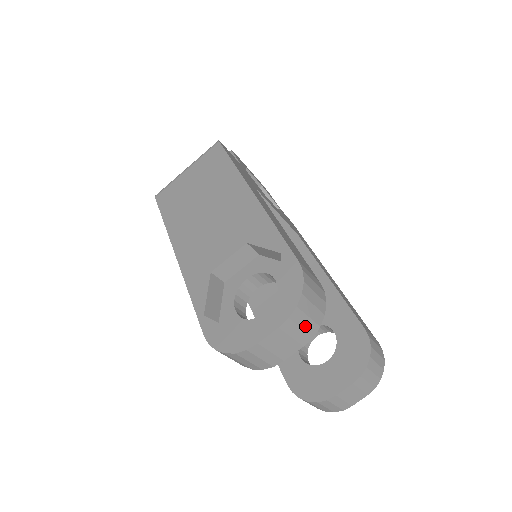
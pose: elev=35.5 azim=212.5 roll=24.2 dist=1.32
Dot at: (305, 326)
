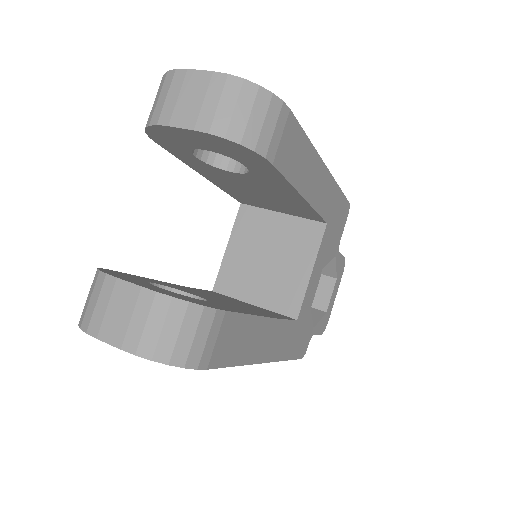
Dot at: (222, 109)
